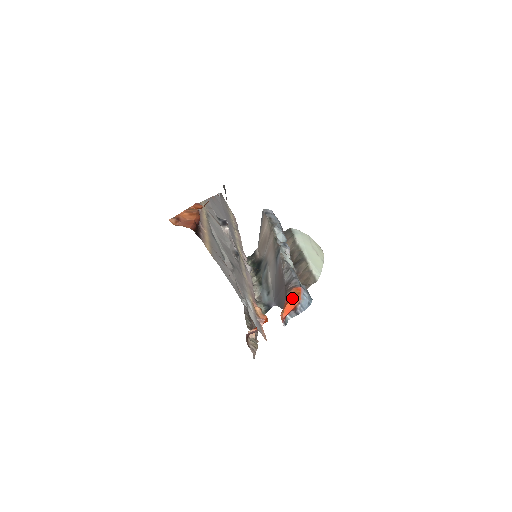
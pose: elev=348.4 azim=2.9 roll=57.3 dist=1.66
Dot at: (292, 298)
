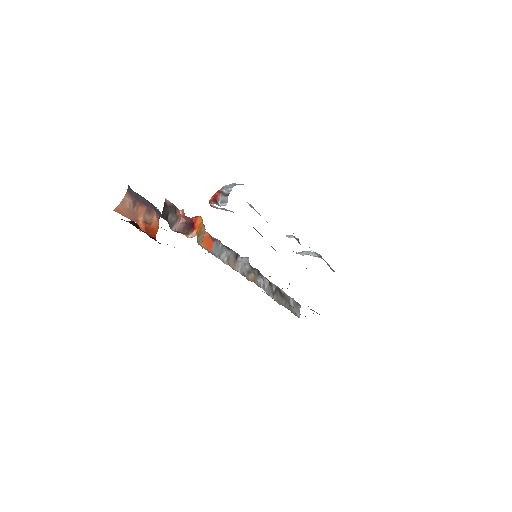
Dot at: occluded
